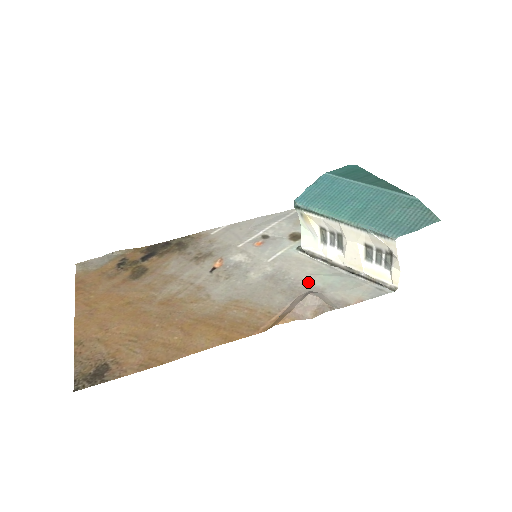
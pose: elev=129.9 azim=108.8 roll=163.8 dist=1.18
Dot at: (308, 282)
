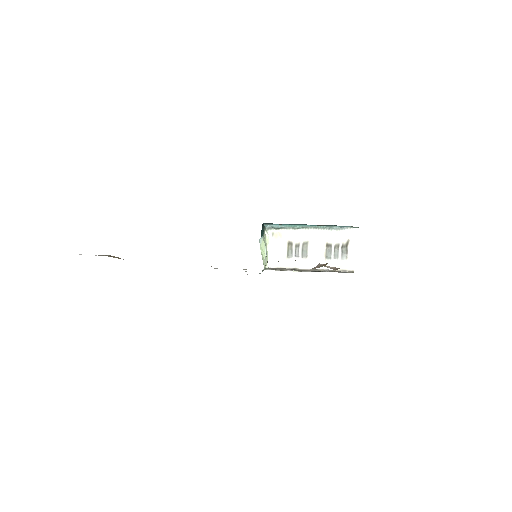
Dot at: occluded
